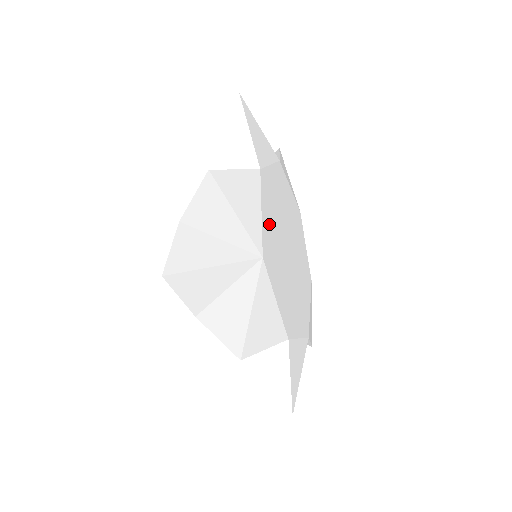
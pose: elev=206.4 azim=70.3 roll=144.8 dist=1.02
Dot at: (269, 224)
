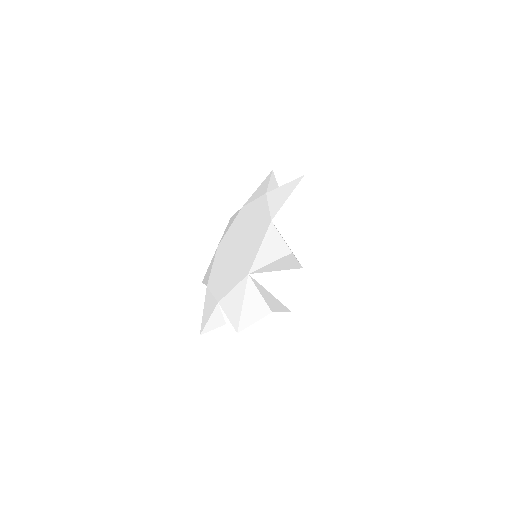
Dot at: occluded
